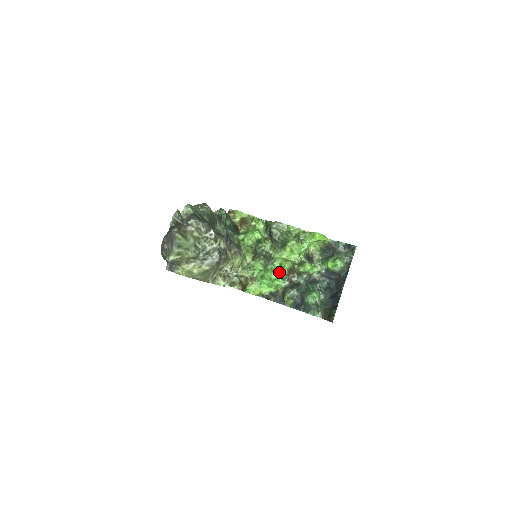
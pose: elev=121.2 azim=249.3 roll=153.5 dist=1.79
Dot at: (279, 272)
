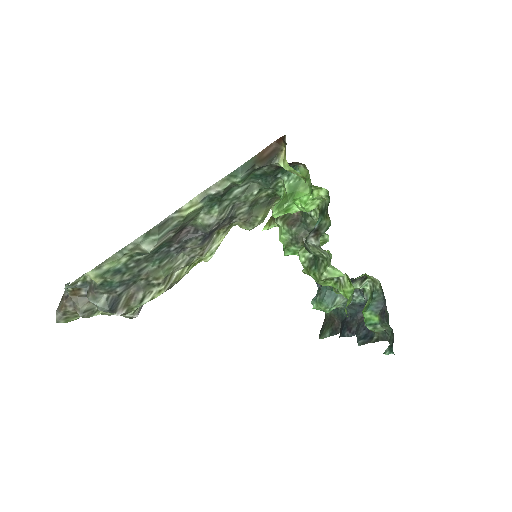
Dot at: occluded
